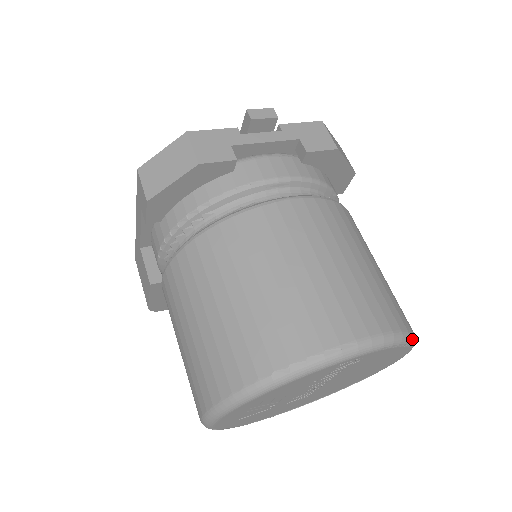
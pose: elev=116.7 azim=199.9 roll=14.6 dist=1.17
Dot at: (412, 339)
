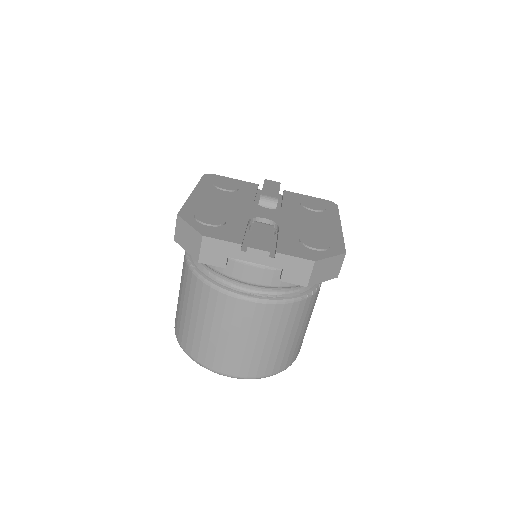
Dot at: occluded
